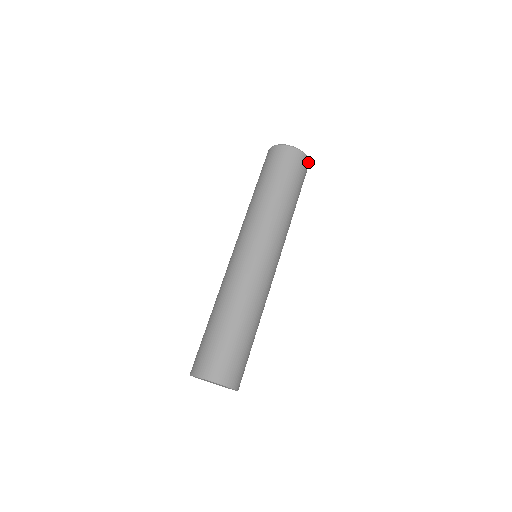
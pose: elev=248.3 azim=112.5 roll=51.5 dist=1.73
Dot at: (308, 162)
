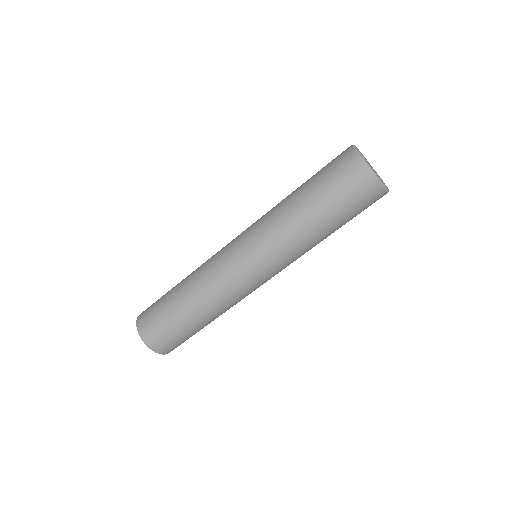
Dot at: occluded
